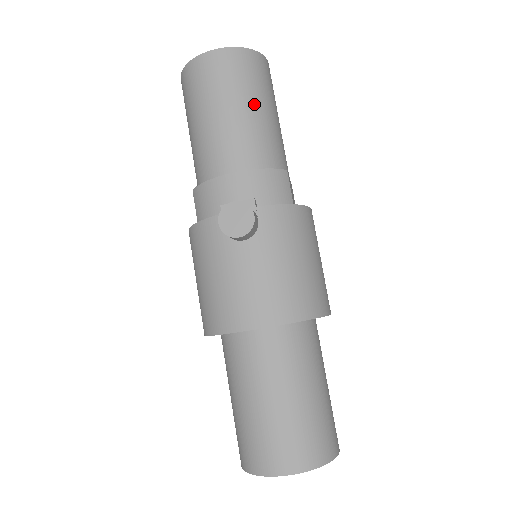
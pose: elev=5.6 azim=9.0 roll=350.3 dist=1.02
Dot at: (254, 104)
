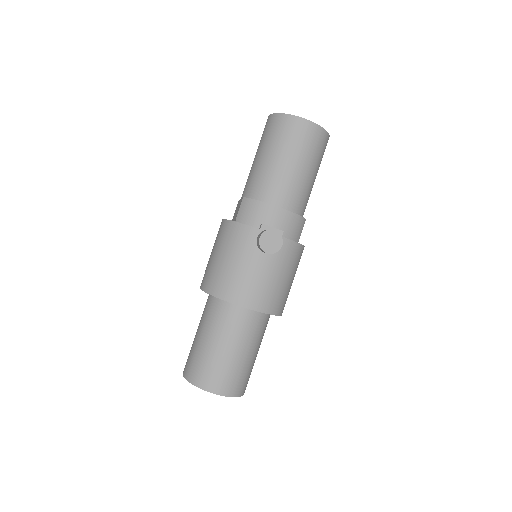
Dot at: (310, 168)
